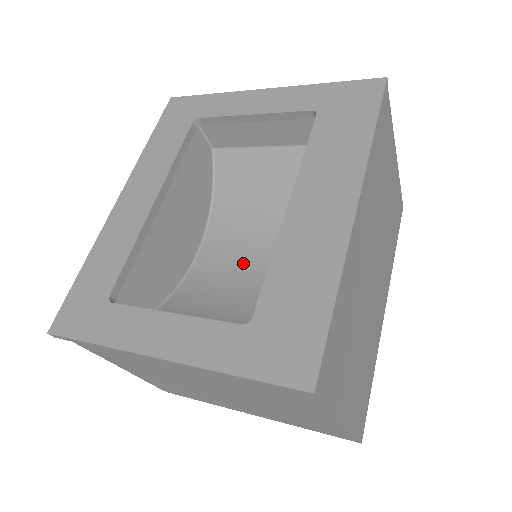
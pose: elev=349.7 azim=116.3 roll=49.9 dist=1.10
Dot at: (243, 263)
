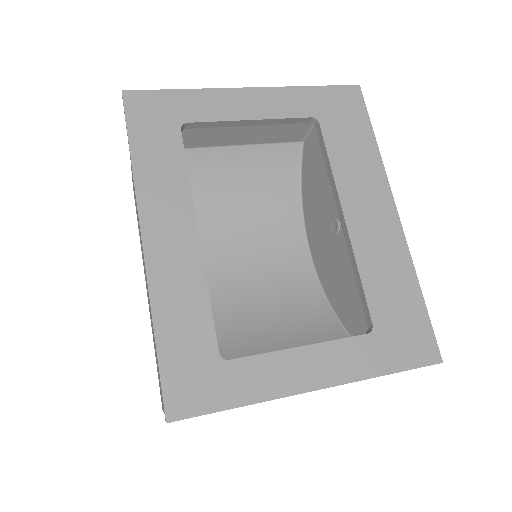
Dot at: (253, 267)
